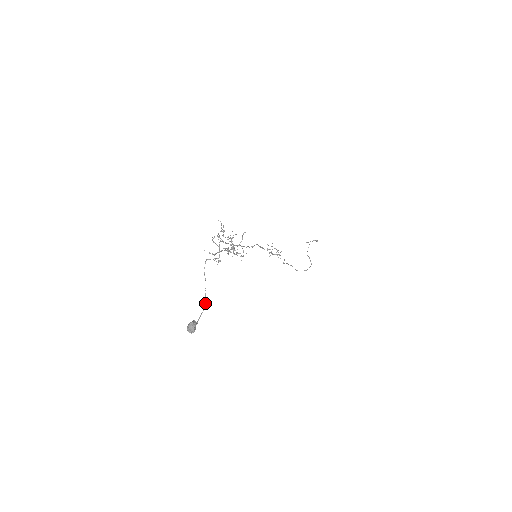
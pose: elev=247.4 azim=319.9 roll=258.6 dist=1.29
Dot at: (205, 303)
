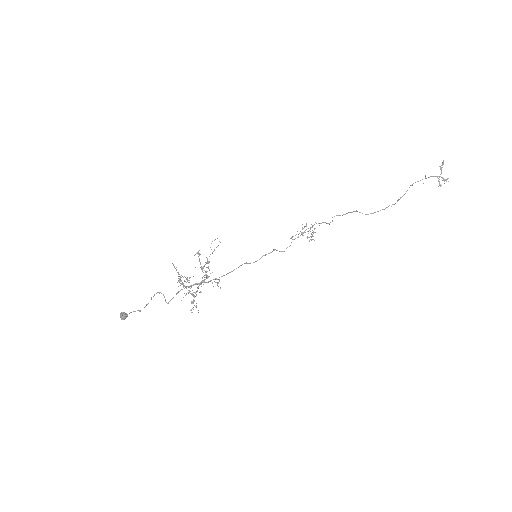
Dot at: occluded
